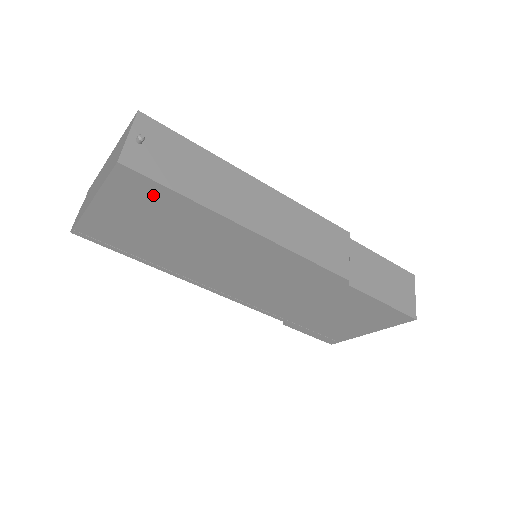
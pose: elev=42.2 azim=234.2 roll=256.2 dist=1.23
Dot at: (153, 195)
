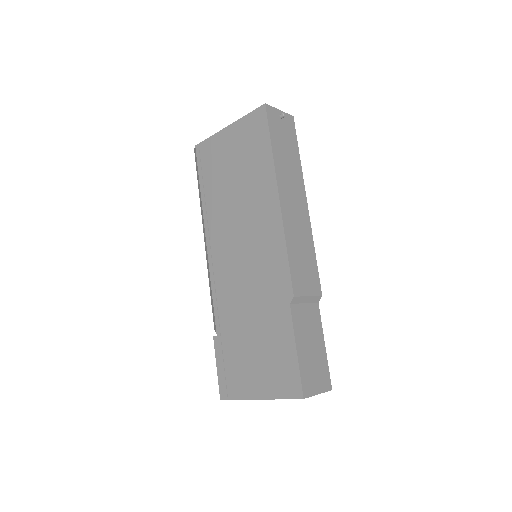
Dot at: (259, 137)
